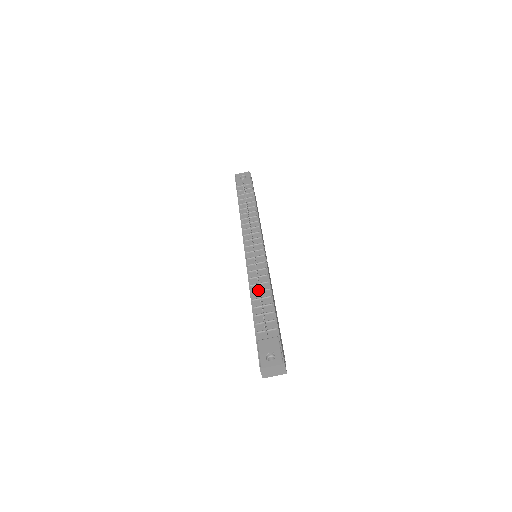
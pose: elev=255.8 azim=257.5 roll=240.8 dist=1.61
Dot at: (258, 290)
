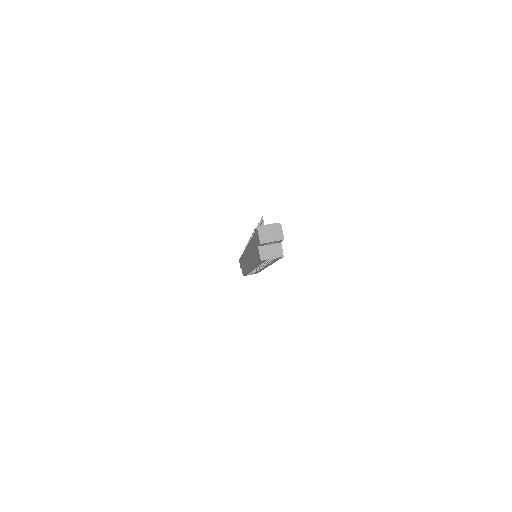
Dot at: occluded
